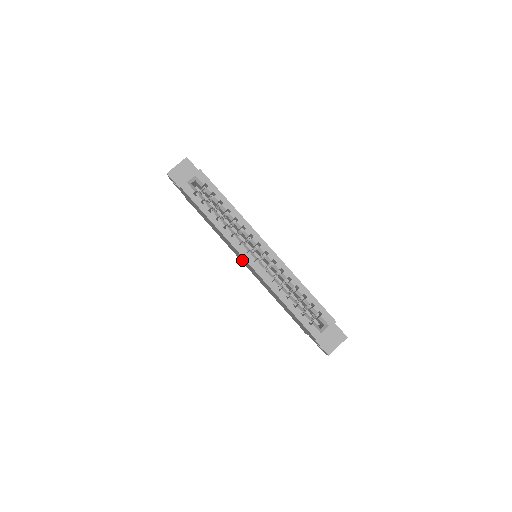
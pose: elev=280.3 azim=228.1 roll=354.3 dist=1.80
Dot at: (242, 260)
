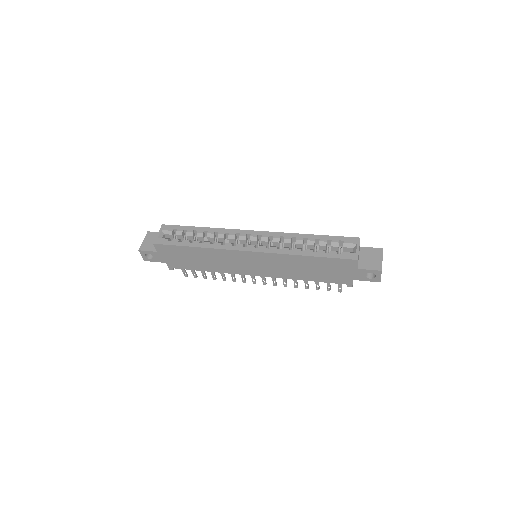
Dot at: (247, 267)
